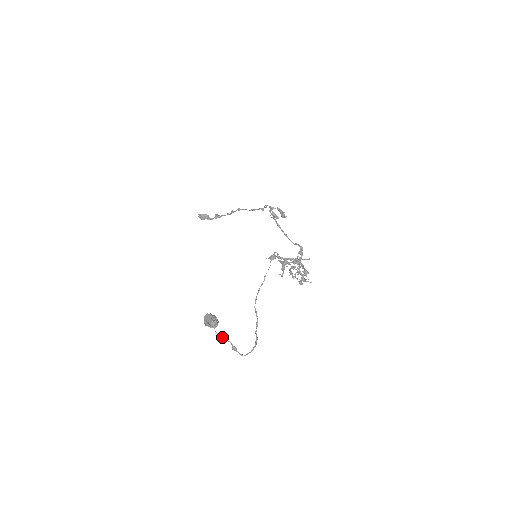
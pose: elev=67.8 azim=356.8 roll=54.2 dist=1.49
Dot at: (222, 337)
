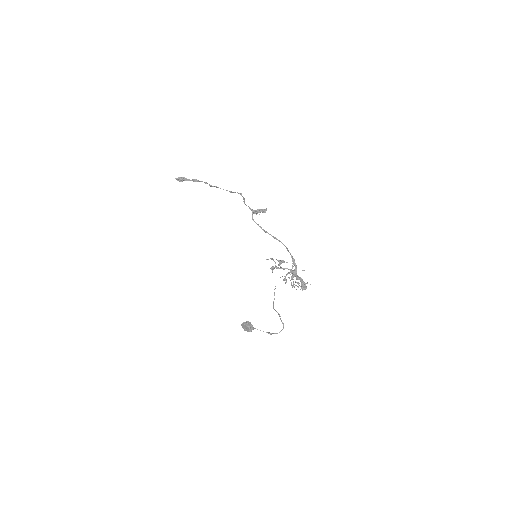
Dot at: occluded
